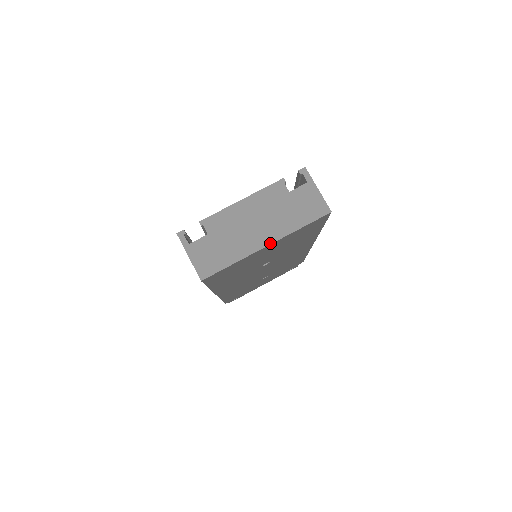
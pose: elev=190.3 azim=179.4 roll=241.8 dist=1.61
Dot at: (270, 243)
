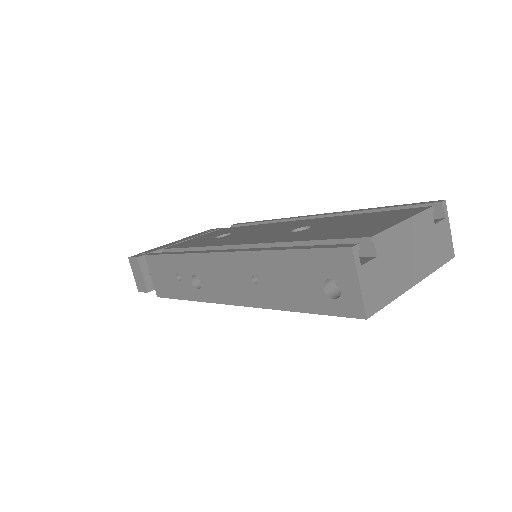
Dot at: (419, 281)
